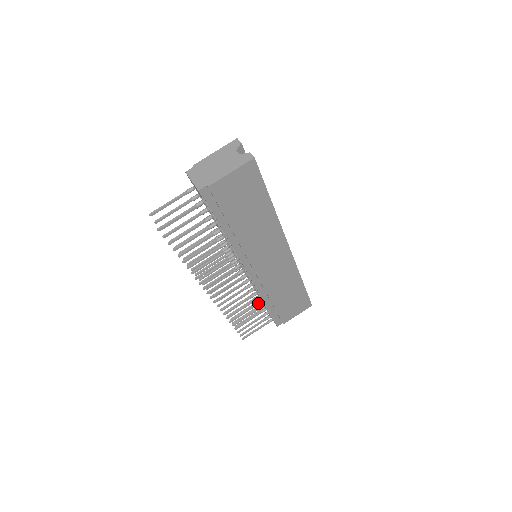
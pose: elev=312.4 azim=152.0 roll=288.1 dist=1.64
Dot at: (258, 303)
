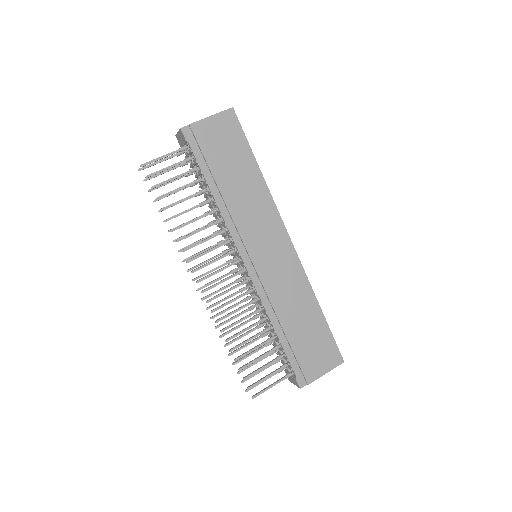
Dot at: (266, 328)
